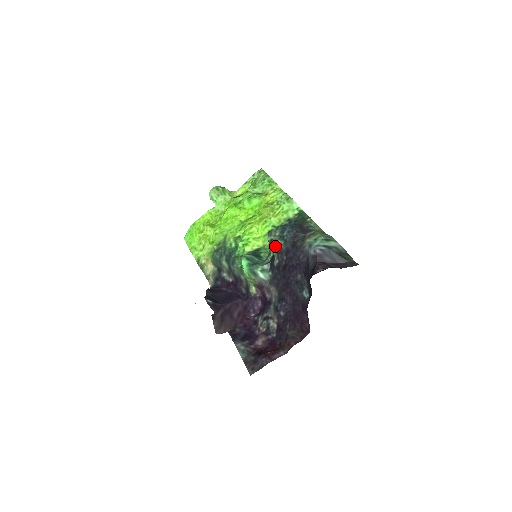
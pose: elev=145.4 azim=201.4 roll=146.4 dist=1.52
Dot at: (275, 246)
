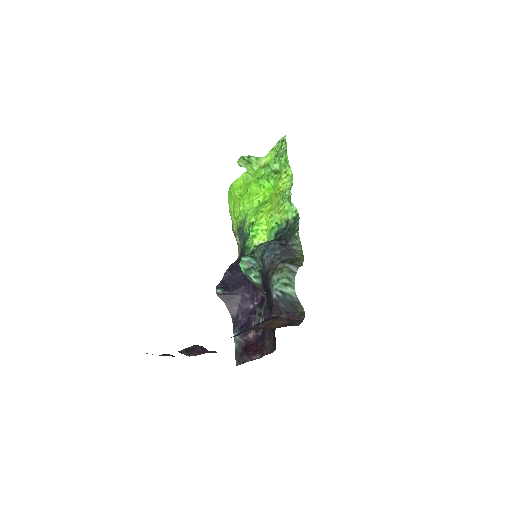
Dot at: occluded
